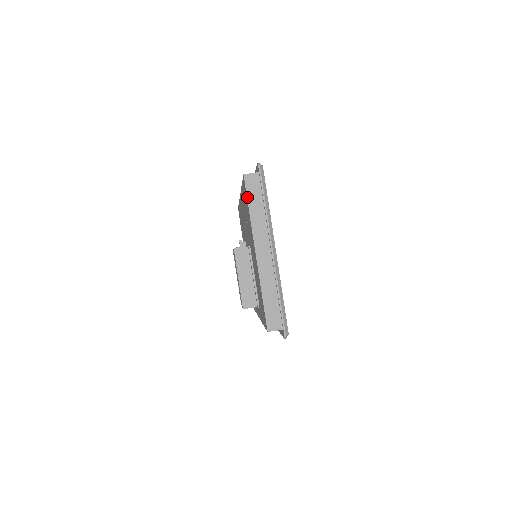
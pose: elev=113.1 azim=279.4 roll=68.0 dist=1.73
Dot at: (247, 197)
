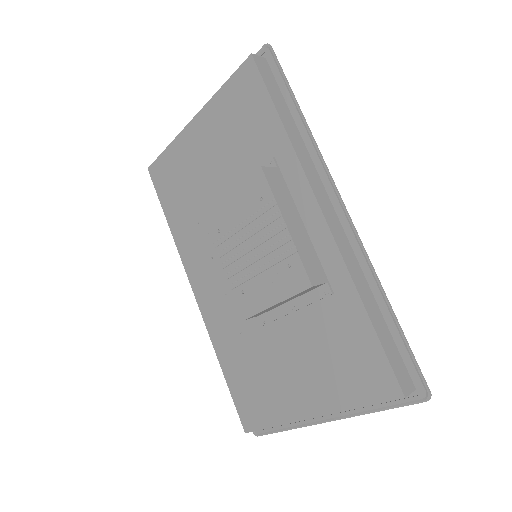
Dot at: (159, 156)
